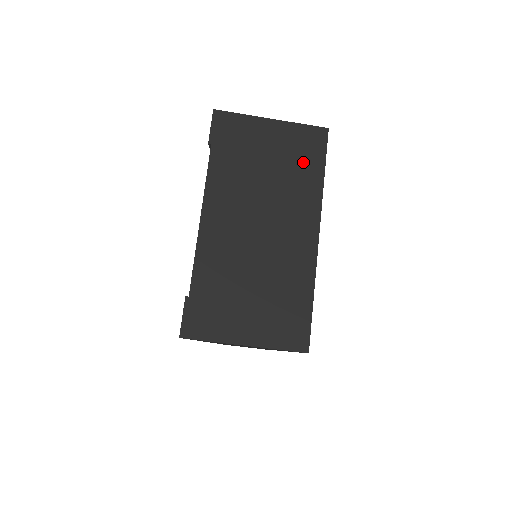
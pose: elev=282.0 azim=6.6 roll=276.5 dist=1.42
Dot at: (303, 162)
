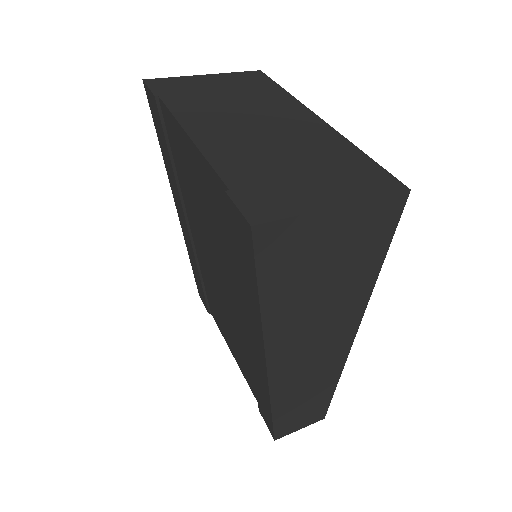
Dot at: (258, 88)
